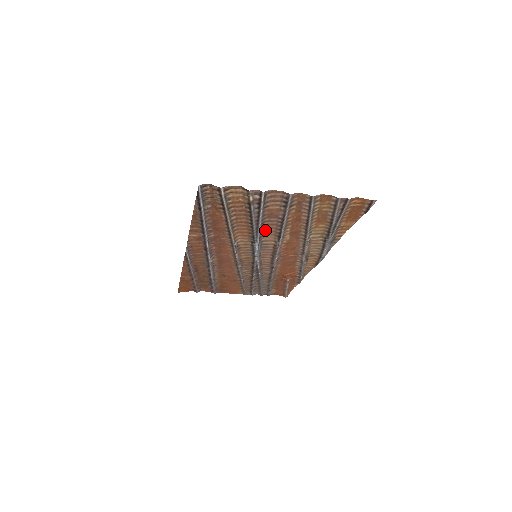
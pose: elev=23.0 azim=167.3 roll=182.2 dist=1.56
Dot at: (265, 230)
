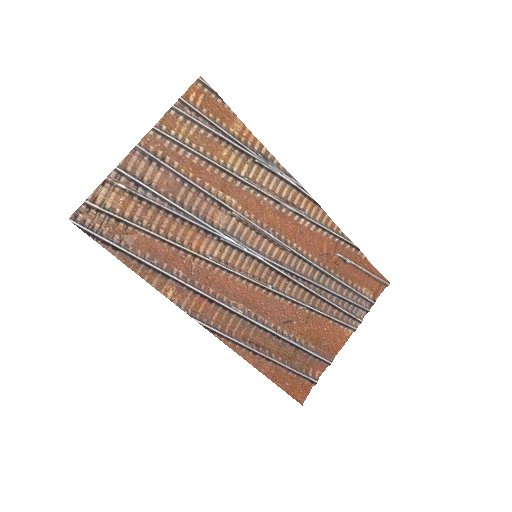
Dot at: (201, 213)
